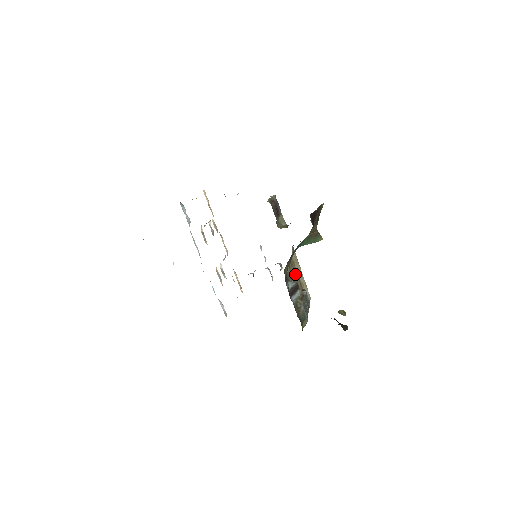
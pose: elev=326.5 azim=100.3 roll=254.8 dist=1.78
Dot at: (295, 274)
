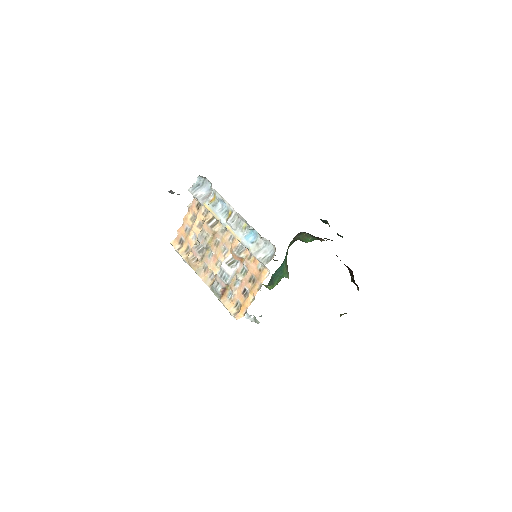
Dot at: occluded
